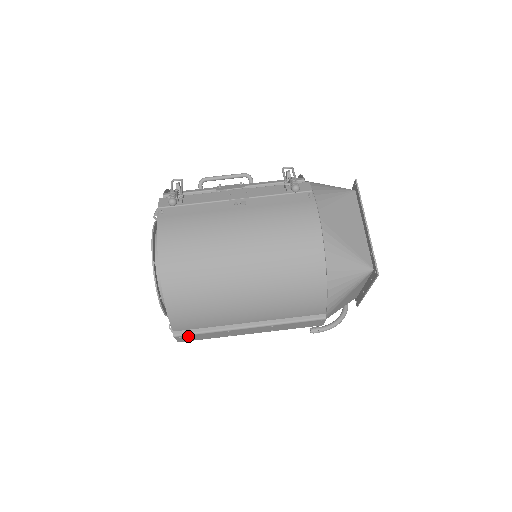
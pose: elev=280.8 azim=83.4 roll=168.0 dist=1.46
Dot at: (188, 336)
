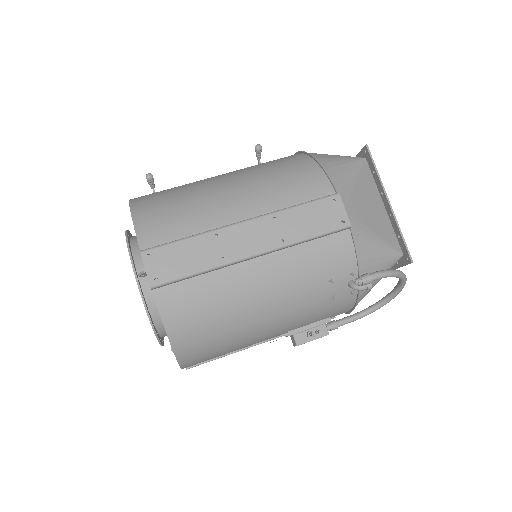
Dot at: (161, 253)
